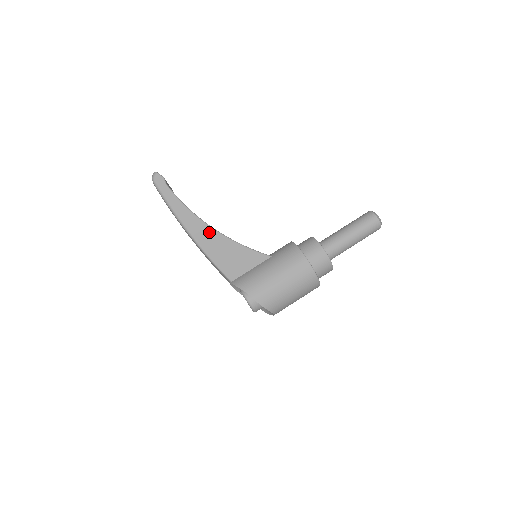
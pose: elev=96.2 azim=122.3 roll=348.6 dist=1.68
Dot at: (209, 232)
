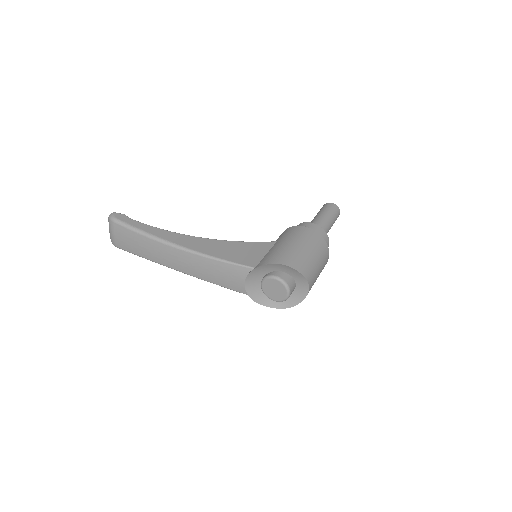
Dot at: (202, 241)
